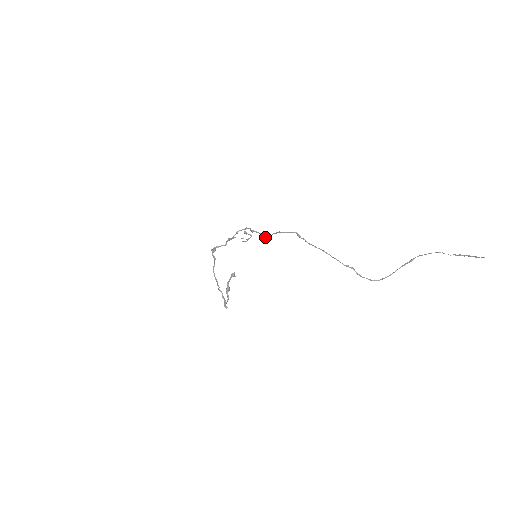
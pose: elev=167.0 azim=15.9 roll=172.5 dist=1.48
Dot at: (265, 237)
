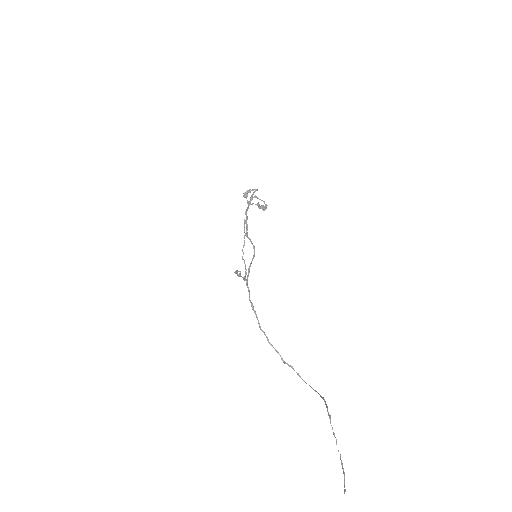
Dot at: occluded
